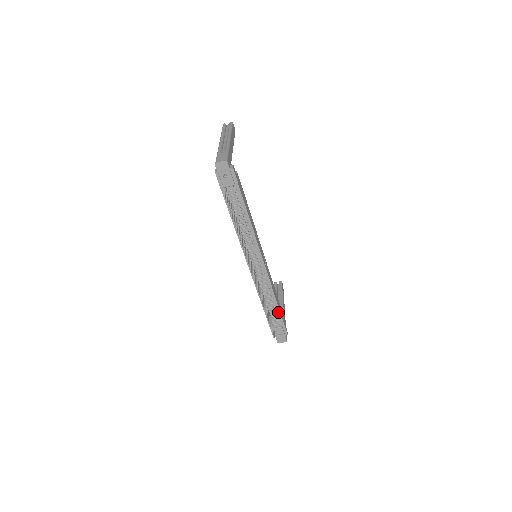
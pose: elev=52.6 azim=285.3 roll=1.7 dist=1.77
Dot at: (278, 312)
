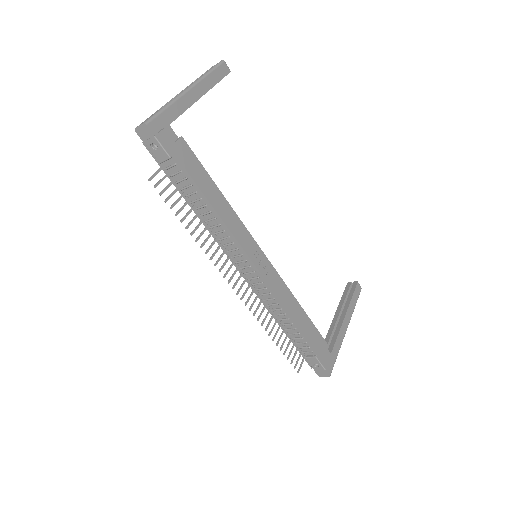
Dot at: (304, 336)
